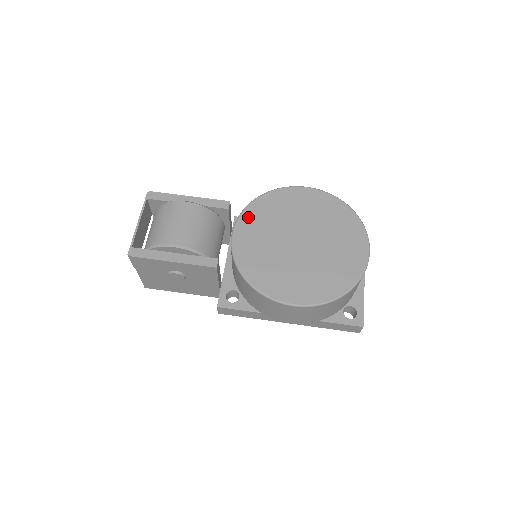
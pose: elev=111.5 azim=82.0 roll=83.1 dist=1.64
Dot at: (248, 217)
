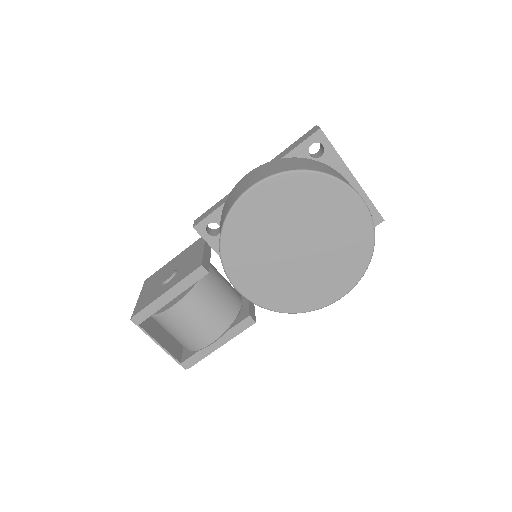
Dot at: (234, 267)
